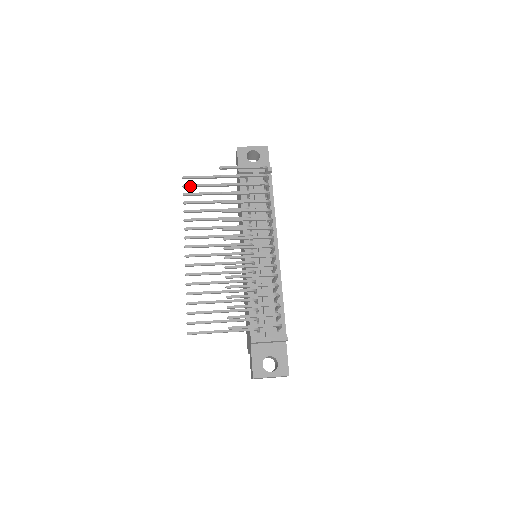
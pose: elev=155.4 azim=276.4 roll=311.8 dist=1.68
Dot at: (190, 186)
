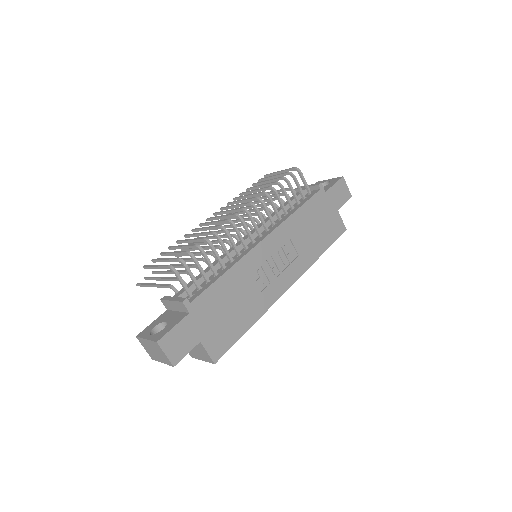
Dot at: occluded
